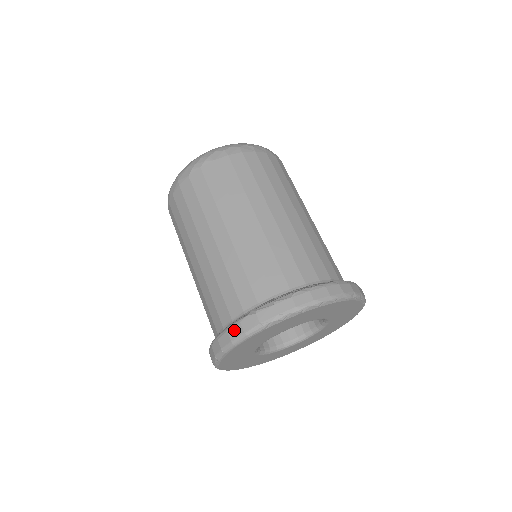
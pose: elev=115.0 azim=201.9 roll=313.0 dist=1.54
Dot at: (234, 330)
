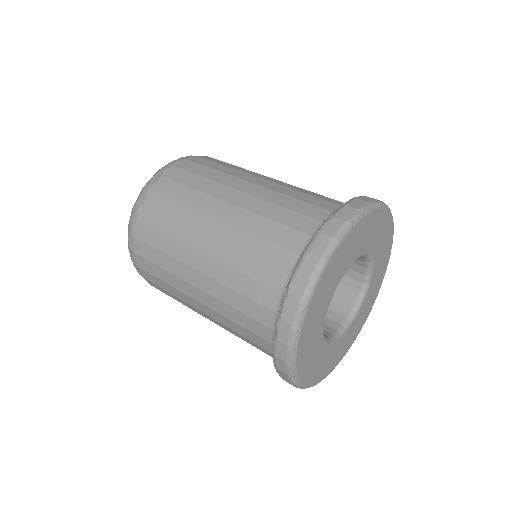
Dot at: (317, 244)
